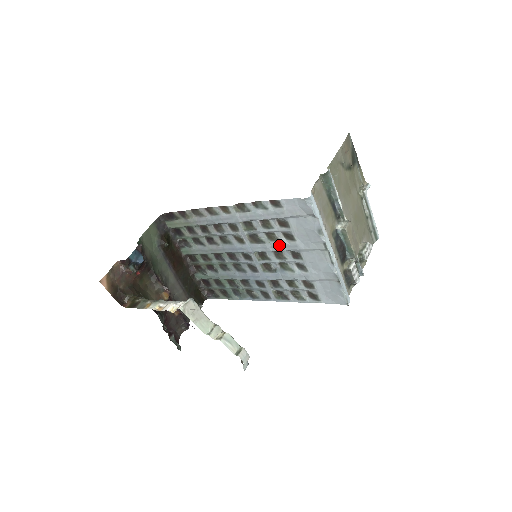
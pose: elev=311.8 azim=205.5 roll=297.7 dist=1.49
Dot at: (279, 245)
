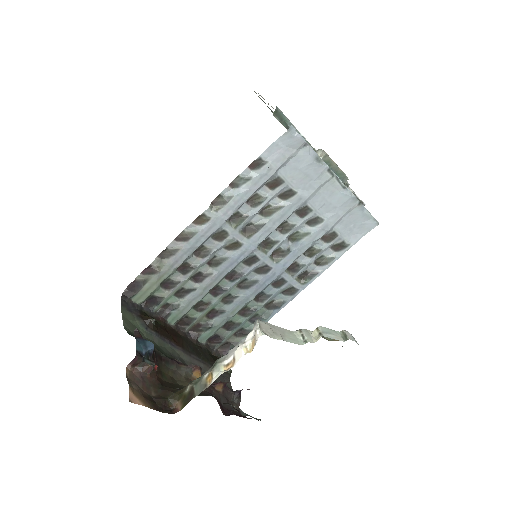
Dot at: (282, 213)
